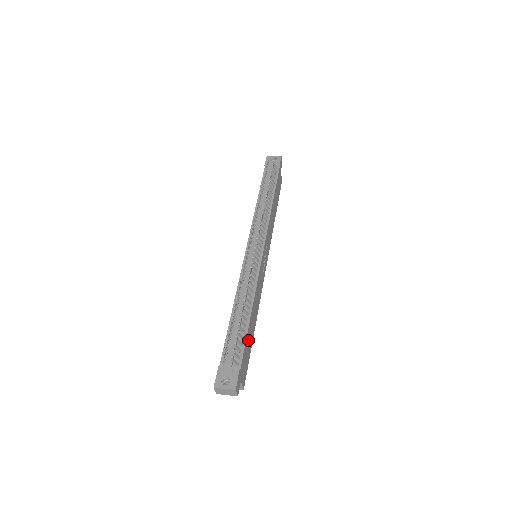
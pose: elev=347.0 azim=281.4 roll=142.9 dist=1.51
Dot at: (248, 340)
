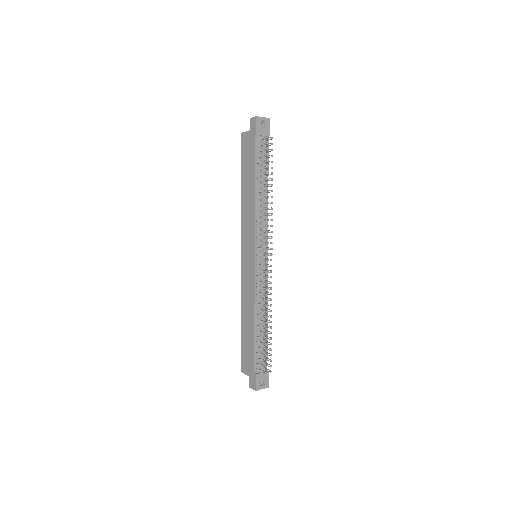
Dot at: occluded
